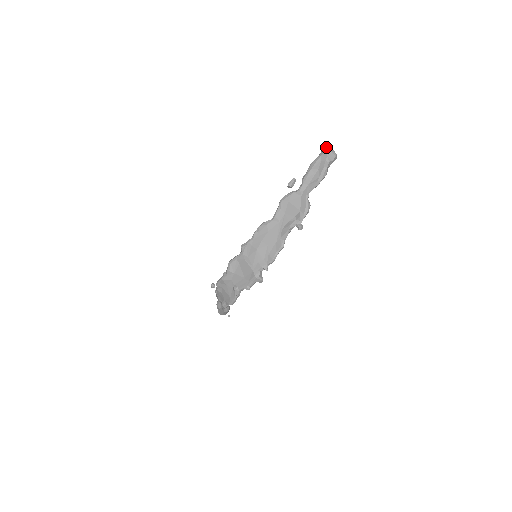
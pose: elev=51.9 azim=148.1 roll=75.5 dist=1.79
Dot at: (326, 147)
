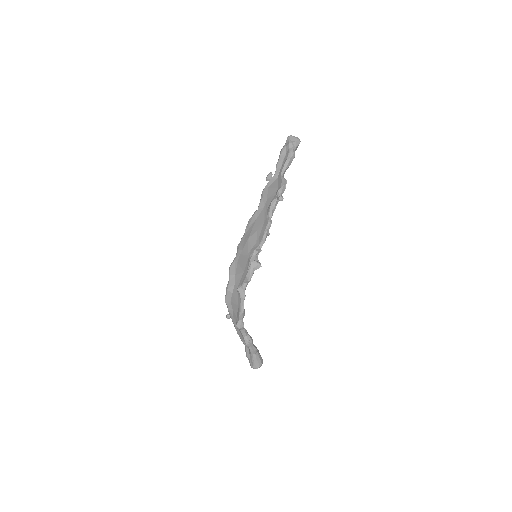
Dot at: (288, 136)
